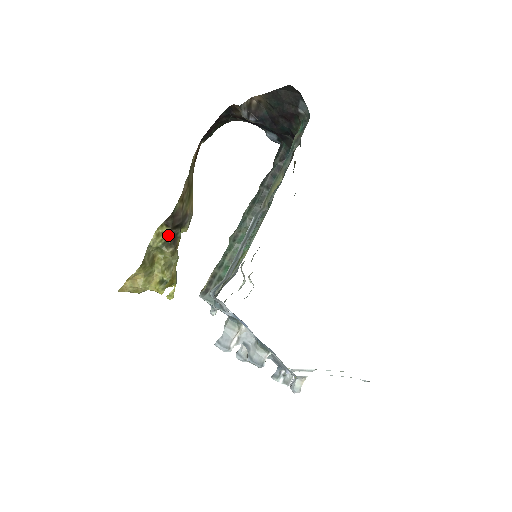
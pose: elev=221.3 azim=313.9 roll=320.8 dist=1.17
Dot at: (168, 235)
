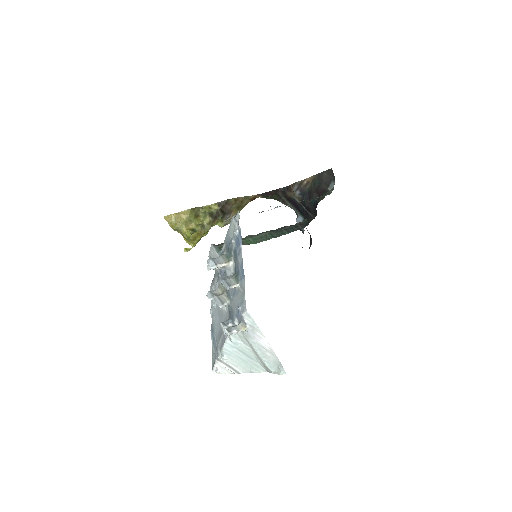
Dot at: (215, 212)
